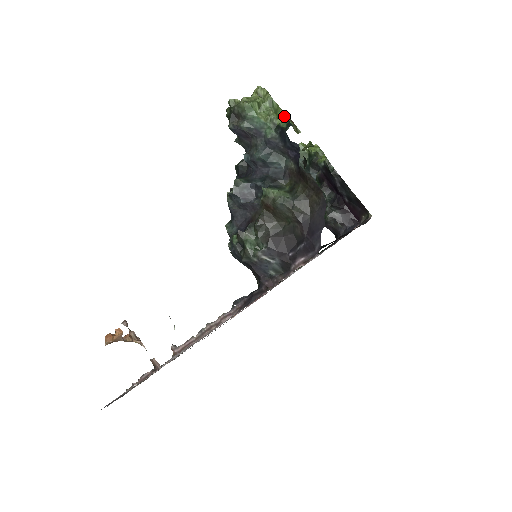
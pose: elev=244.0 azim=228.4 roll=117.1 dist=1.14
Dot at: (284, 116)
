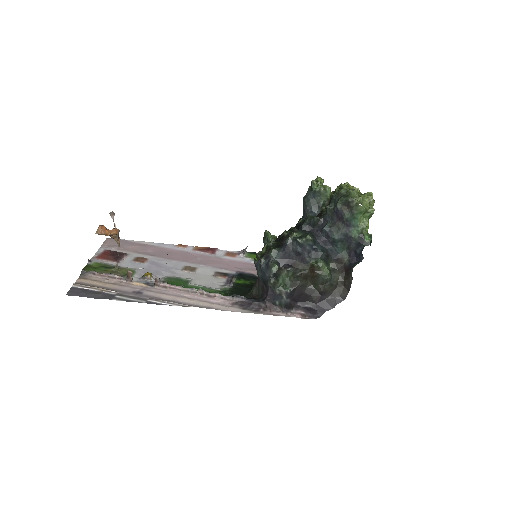
Dot at: (368, 226)
